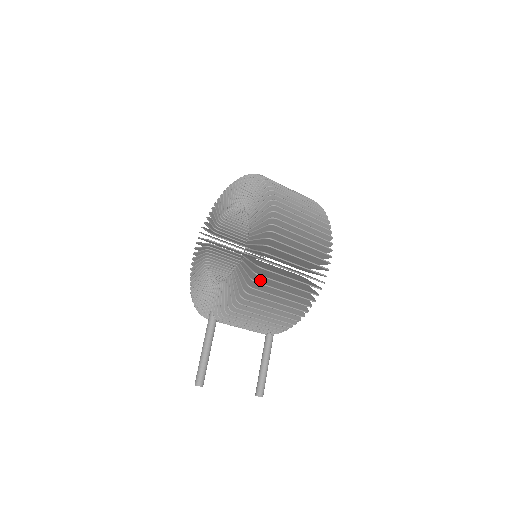
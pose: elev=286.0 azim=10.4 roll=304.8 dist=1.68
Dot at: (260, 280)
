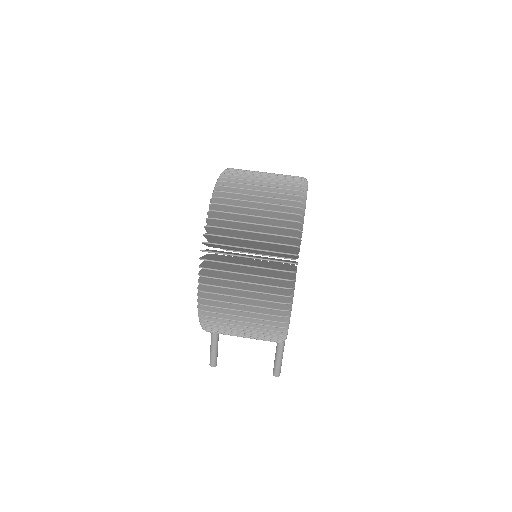
Dot at: occluded
